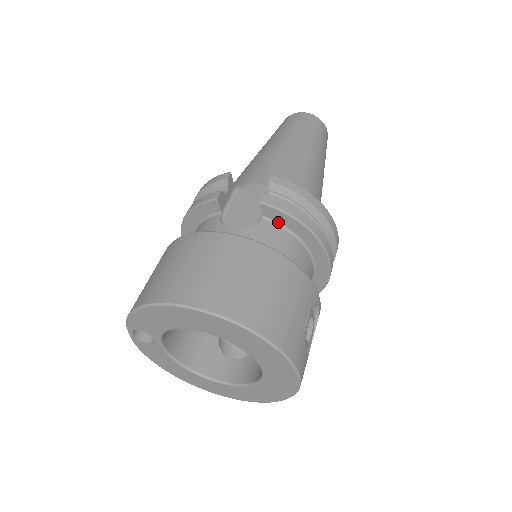
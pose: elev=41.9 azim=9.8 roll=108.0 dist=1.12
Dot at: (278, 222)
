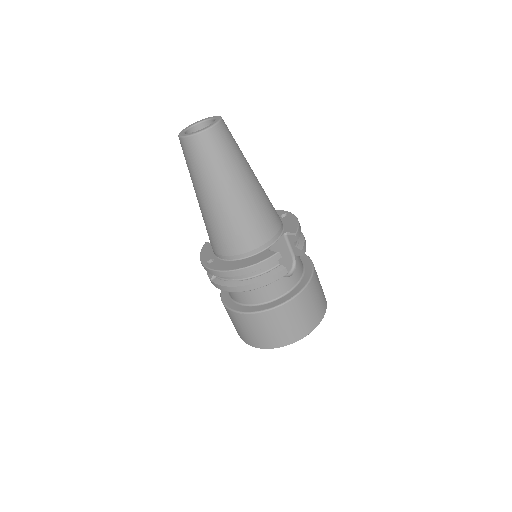
Dot at: occluded
